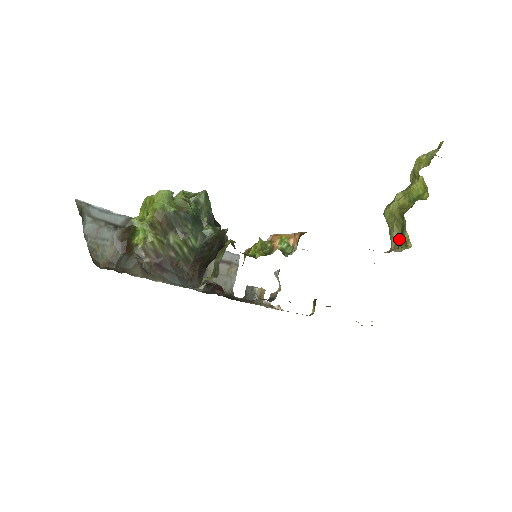
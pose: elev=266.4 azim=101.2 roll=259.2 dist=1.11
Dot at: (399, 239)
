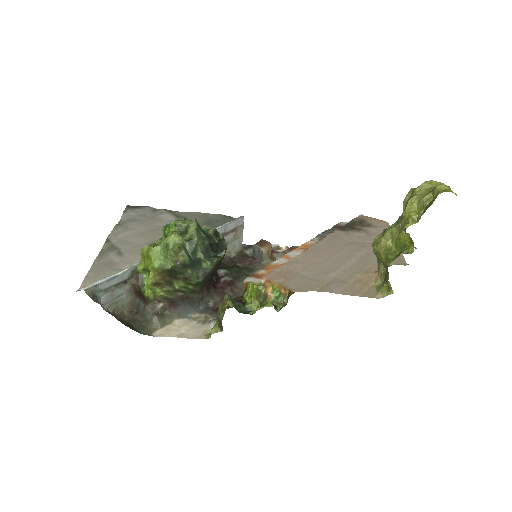
Dot at: (385, 274)
